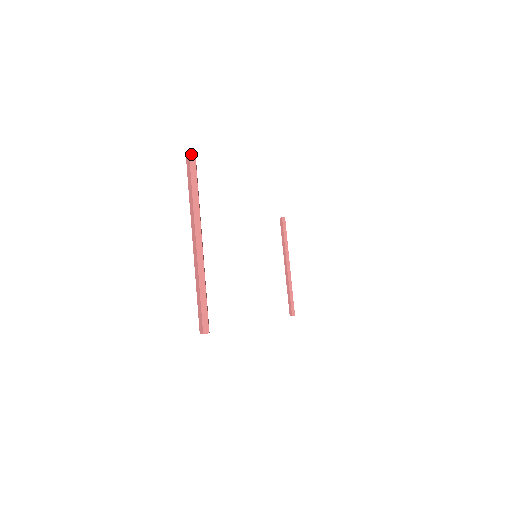
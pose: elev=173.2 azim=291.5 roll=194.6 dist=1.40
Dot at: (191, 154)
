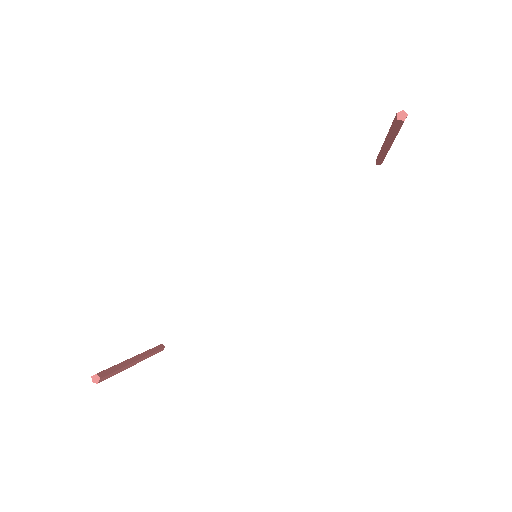
Dot at: (96, 382)
